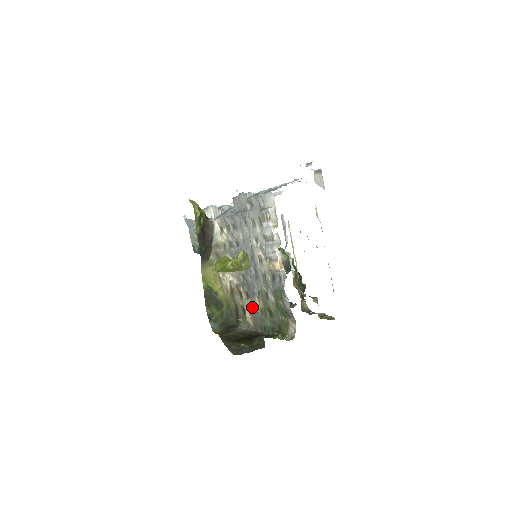
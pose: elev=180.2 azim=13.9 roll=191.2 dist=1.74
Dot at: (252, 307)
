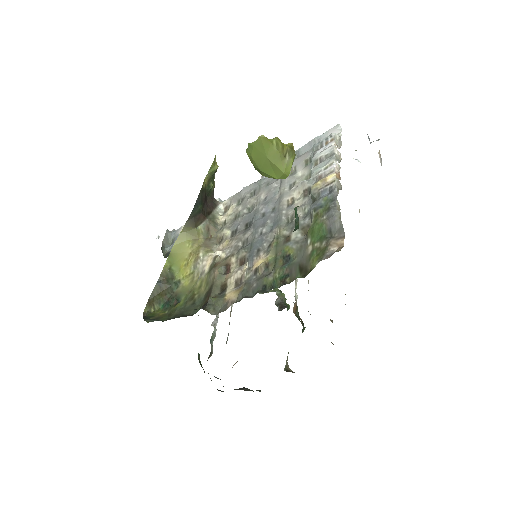
Dot at: (247, 270)
